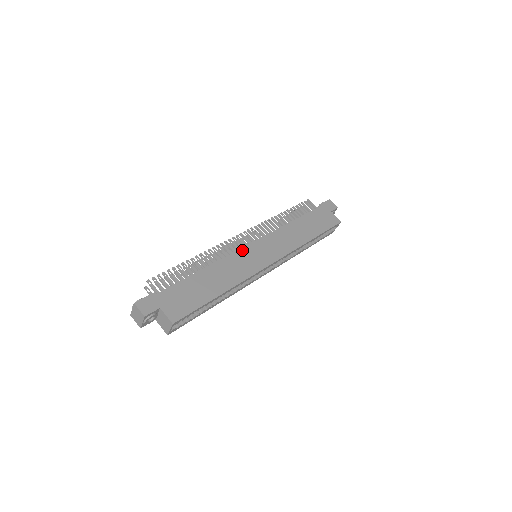
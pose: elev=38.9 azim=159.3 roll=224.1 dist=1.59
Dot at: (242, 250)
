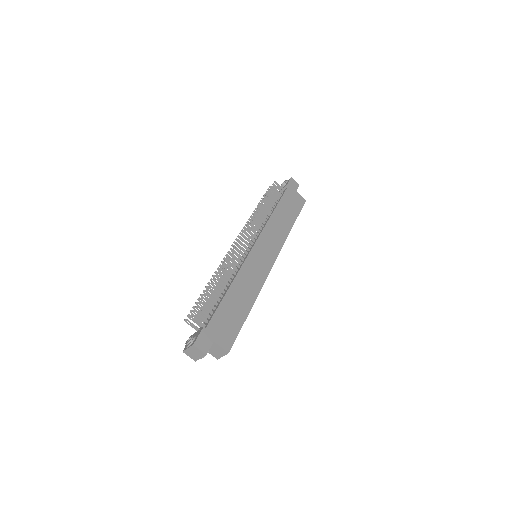
Dot at: (249, 257)
